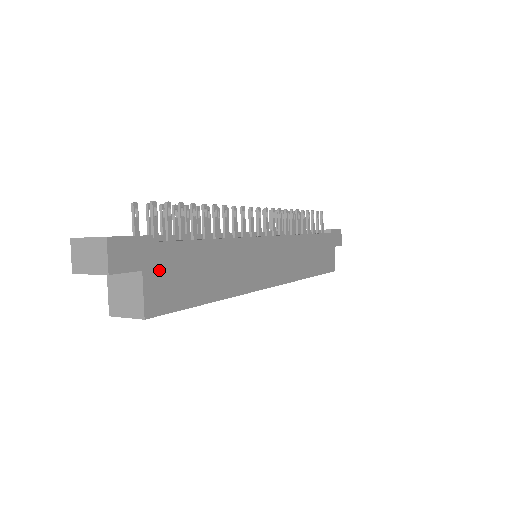
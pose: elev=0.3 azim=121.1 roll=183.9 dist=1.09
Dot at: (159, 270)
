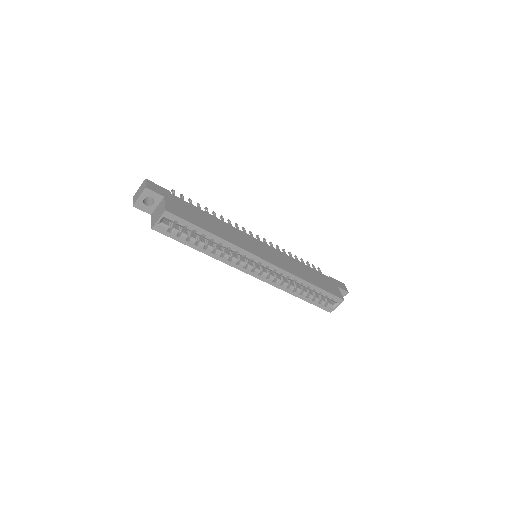
Dot at: (174, 203)
